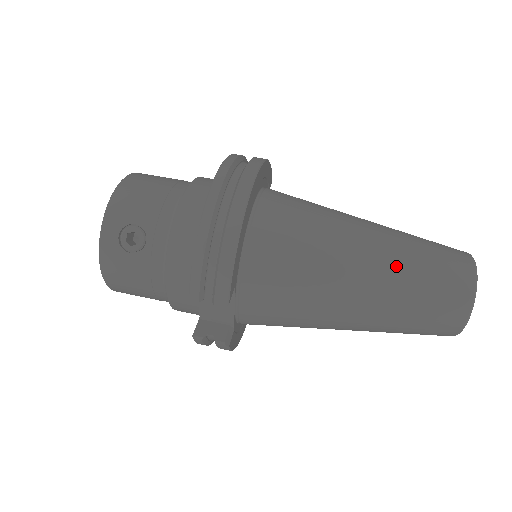
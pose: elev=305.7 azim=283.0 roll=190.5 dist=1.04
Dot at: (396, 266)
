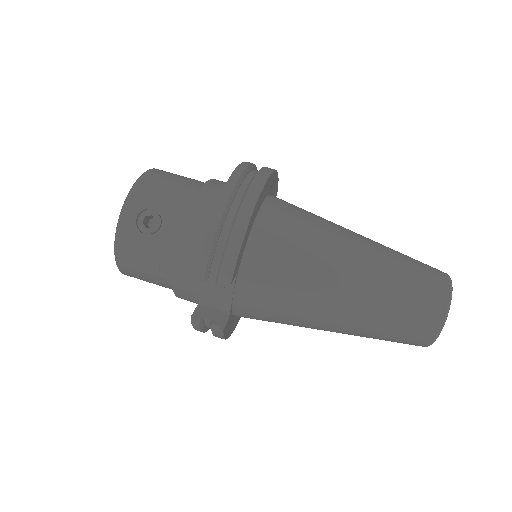
Dot at: (382, 273)
